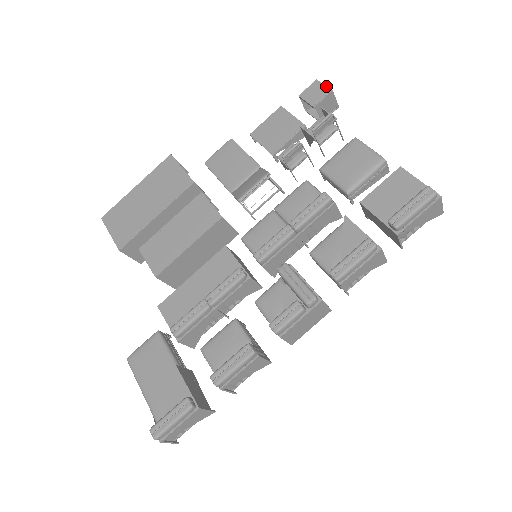
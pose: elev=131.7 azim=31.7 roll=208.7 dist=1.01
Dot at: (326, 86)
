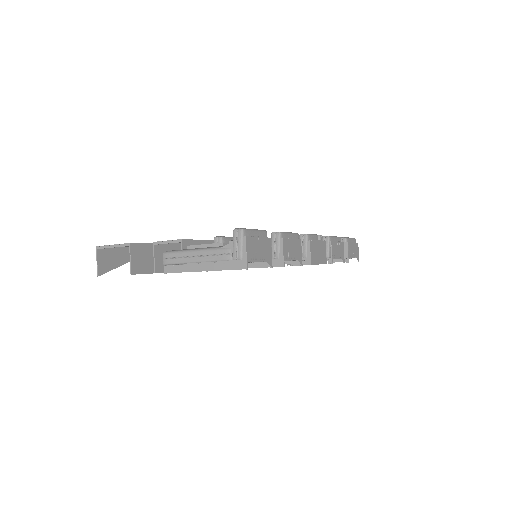
Dot at: occluded
